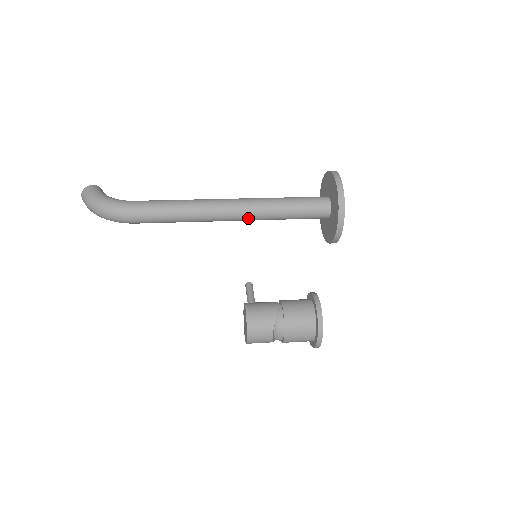
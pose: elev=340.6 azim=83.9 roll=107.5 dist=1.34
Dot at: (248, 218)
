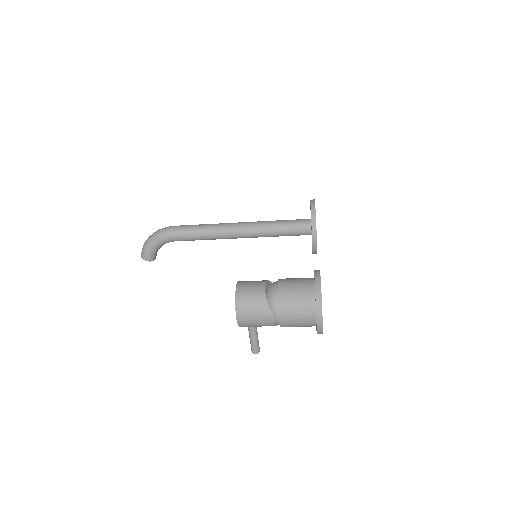
Dot at: (250, 225)
